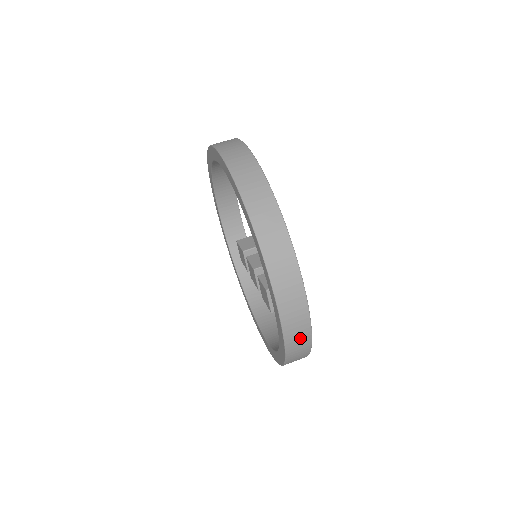
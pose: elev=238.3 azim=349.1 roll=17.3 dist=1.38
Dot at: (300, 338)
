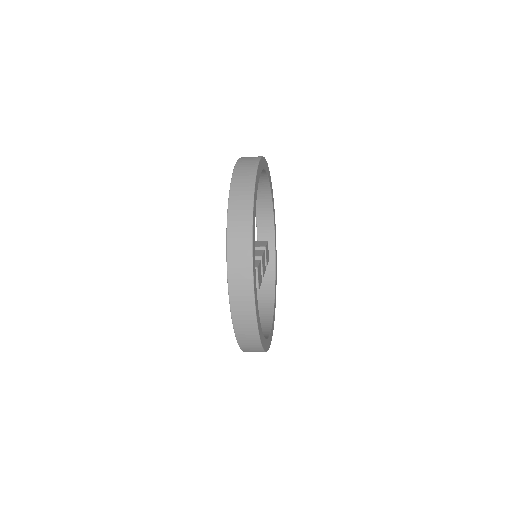
Dot at: (245, 314)
